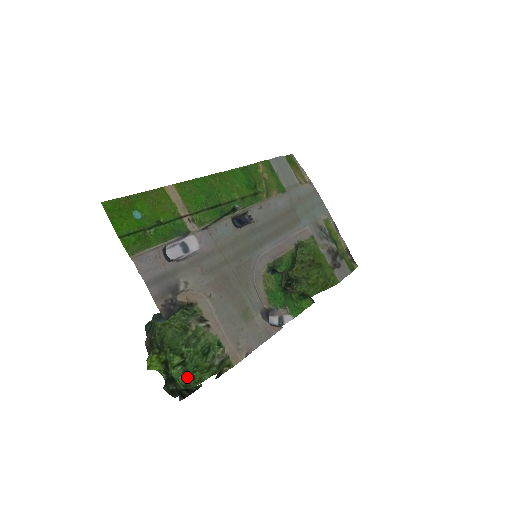
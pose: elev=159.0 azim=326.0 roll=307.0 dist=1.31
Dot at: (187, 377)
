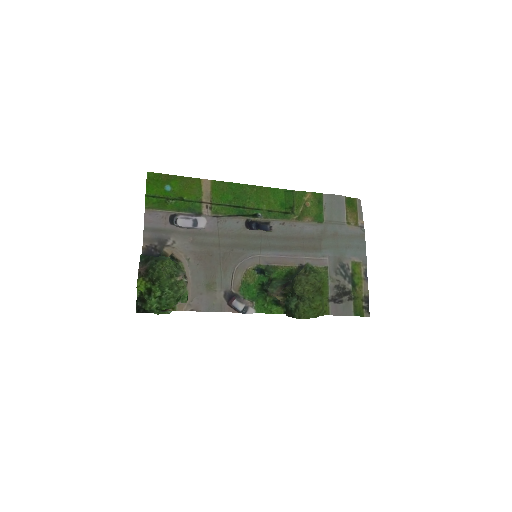
Dot at: (158, 307)
